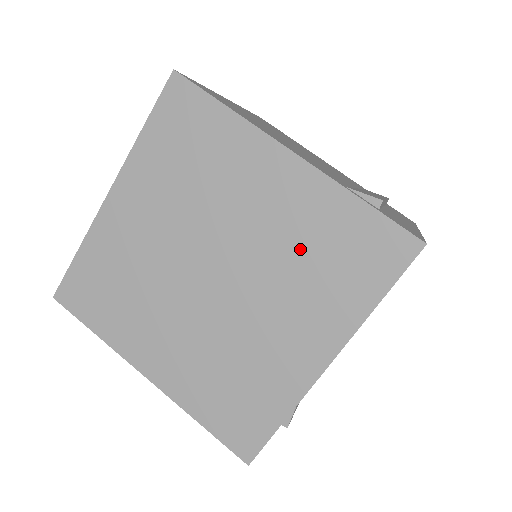
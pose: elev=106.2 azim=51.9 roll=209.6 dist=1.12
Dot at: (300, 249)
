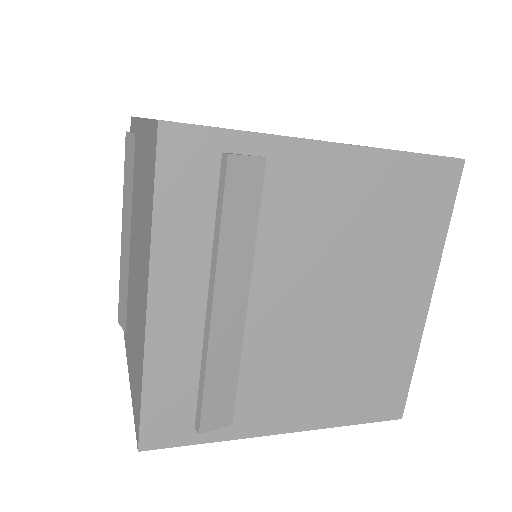
Dot at: occluded
